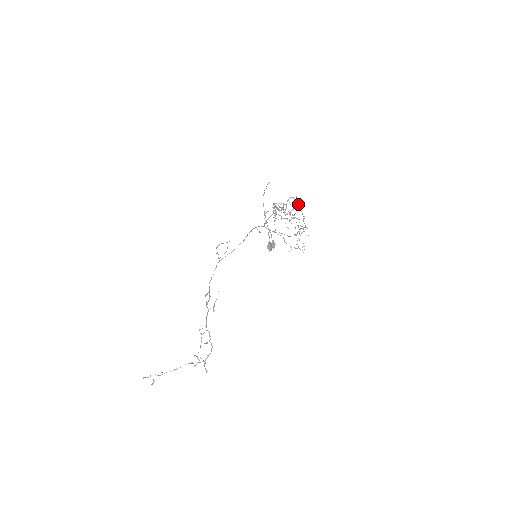
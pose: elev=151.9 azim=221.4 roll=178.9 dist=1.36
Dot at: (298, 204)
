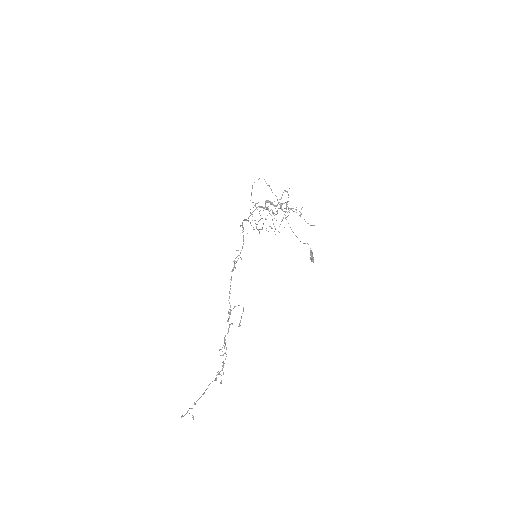
Dot at: (288, 195)
